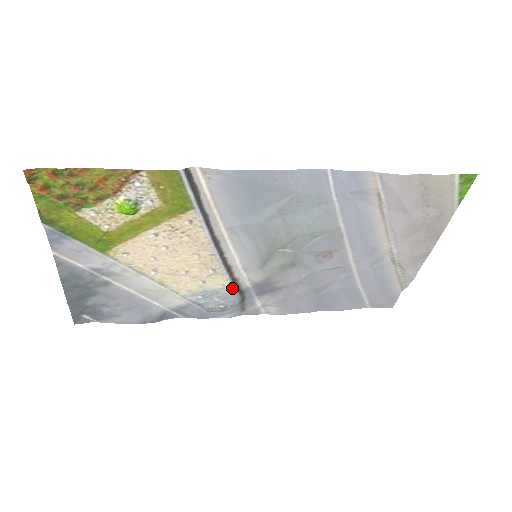
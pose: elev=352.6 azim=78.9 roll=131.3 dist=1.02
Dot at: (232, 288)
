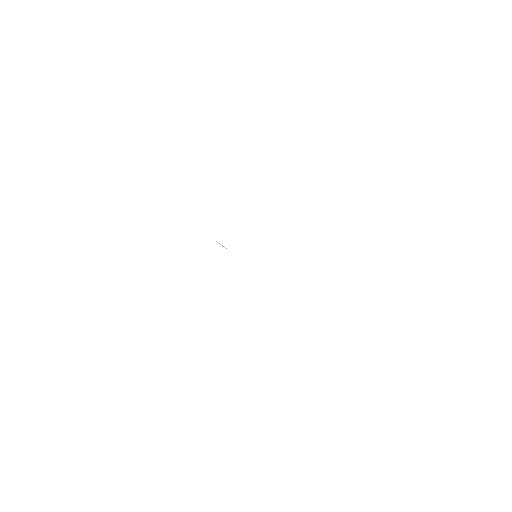
Dot at: occluded
